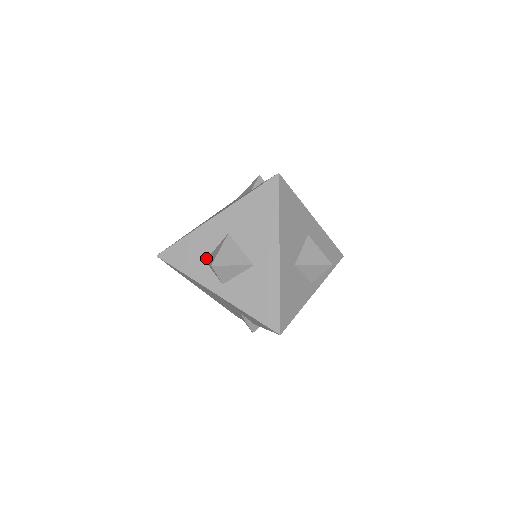
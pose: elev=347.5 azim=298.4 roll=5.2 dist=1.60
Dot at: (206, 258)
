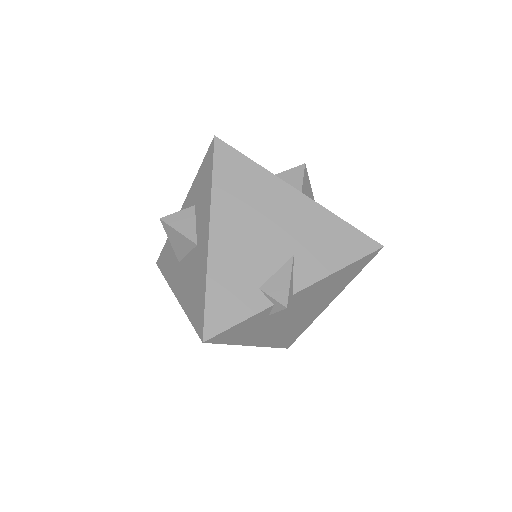
Dot at: occluded
